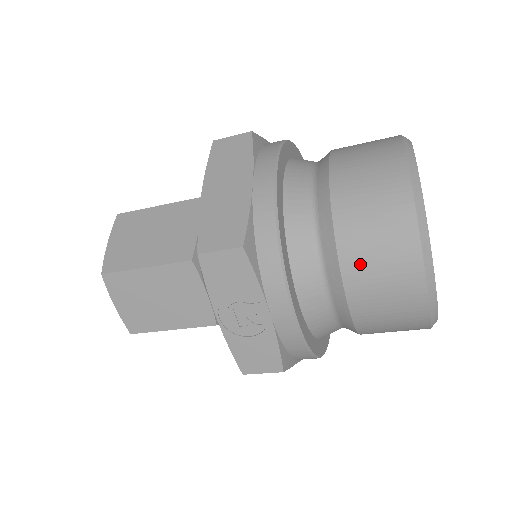
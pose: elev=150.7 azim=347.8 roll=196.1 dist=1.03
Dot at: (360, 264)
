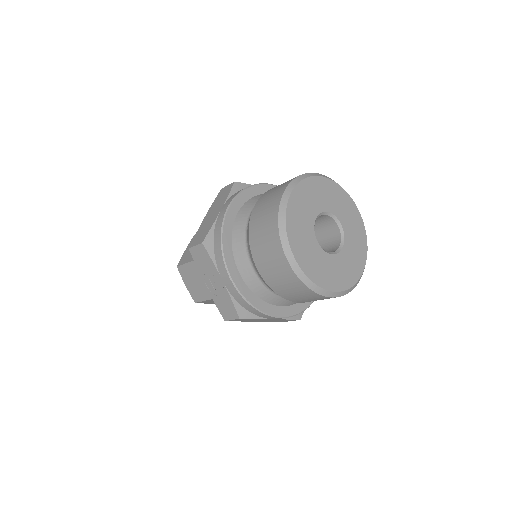
Dot at: (258, 251)
